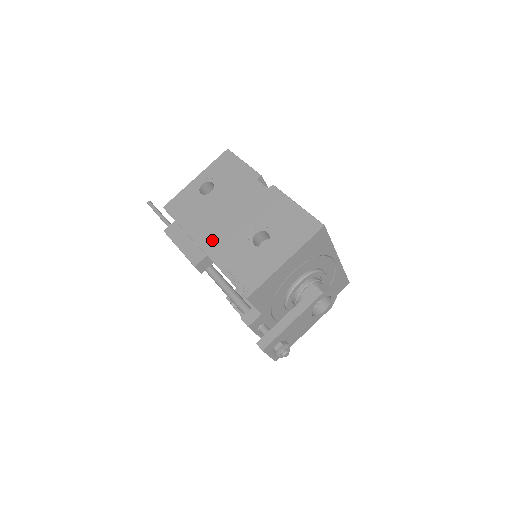
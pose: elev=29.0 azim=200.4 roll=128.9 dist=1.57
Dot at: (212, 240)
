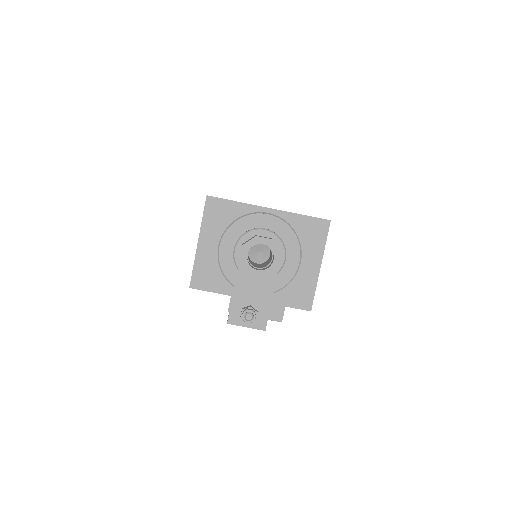
Dot at: occluded
